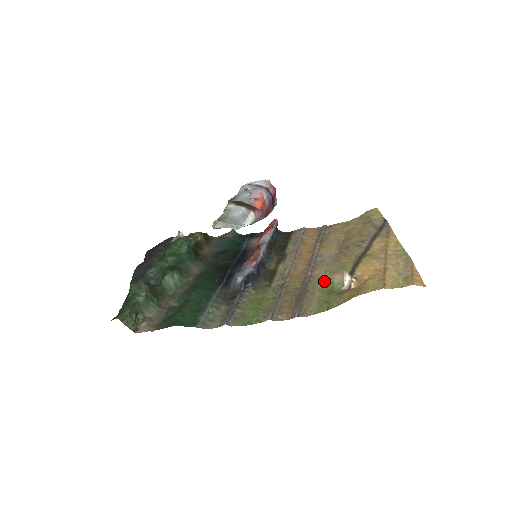
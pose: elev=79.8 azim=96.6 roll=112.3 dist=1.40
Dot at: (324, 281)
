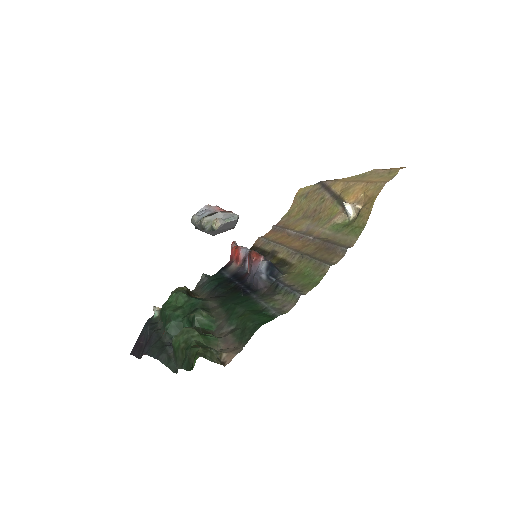
Dot at: (331, 229)
